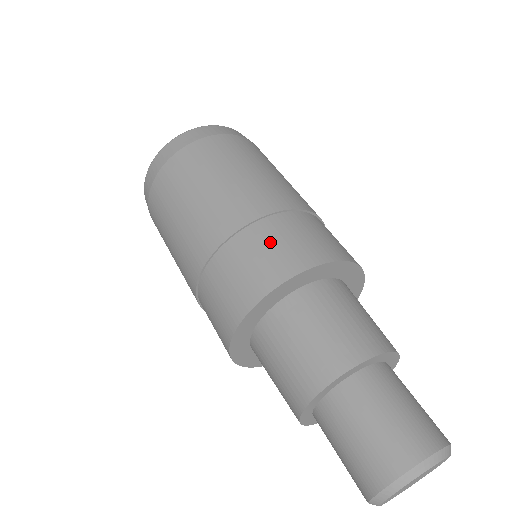
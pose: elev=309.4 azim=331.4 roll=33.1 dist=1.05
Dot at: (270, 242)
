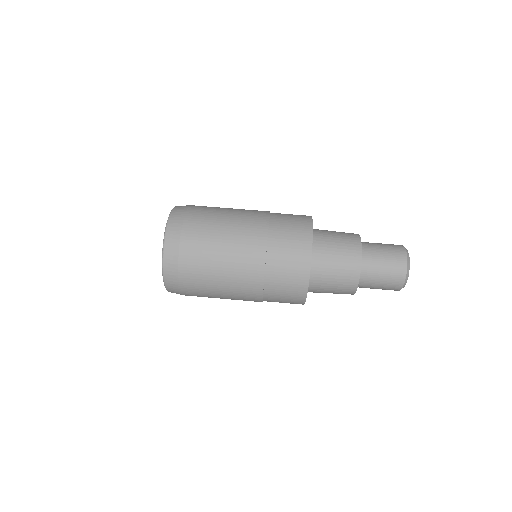
Dot at: (284, 262)
